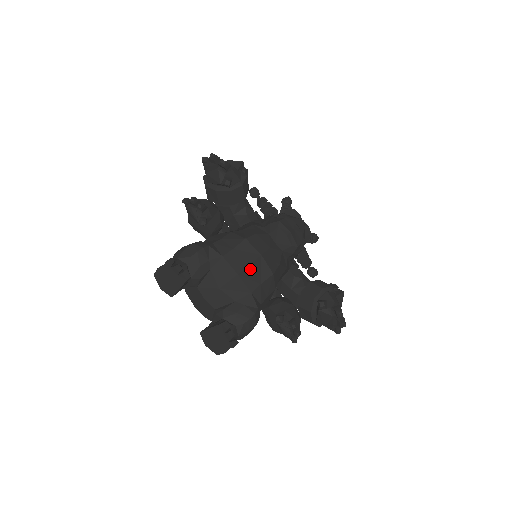
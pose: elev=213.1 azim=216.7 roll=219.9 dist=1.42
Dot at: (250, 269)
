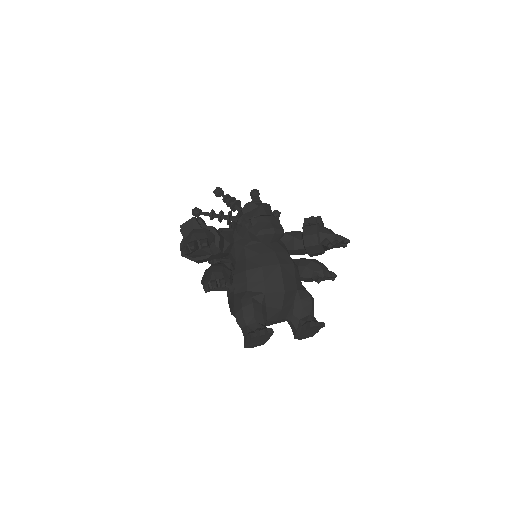
Dot at: (285, 280)
